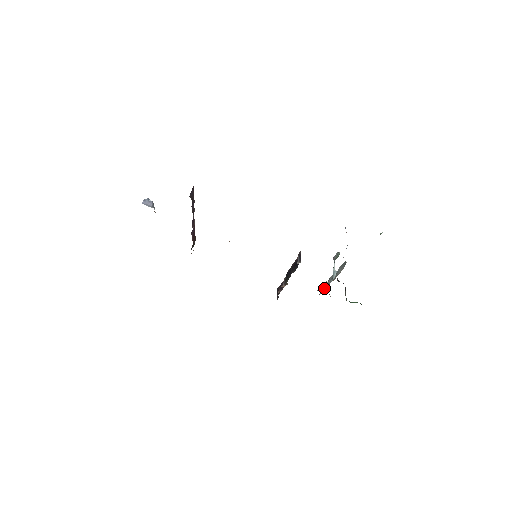
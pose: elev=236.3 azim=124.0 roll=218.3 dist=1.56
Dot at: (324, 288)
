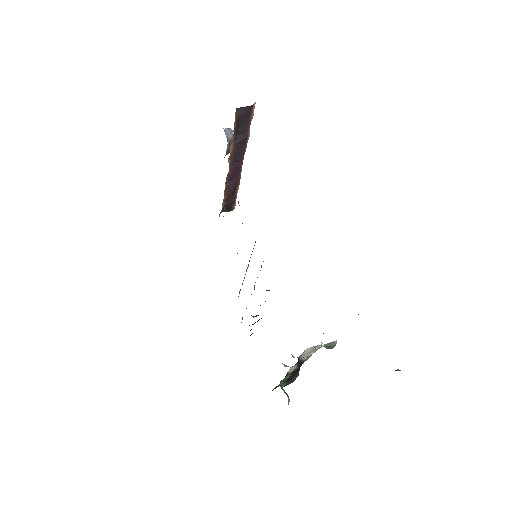
Dot at: occluded
